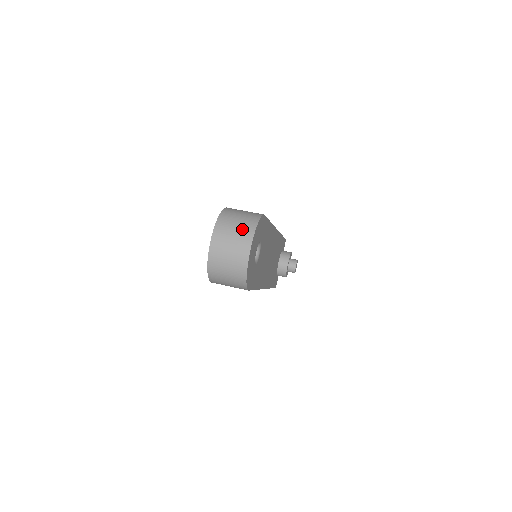
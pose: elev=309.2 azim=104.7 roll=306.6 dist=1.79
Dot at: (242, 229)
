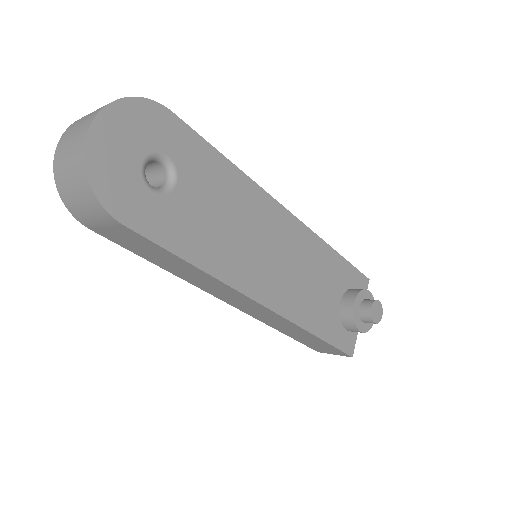
Dot at: (99, 108)
